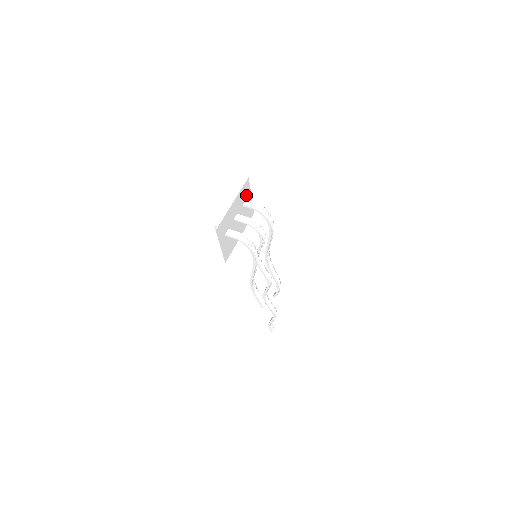
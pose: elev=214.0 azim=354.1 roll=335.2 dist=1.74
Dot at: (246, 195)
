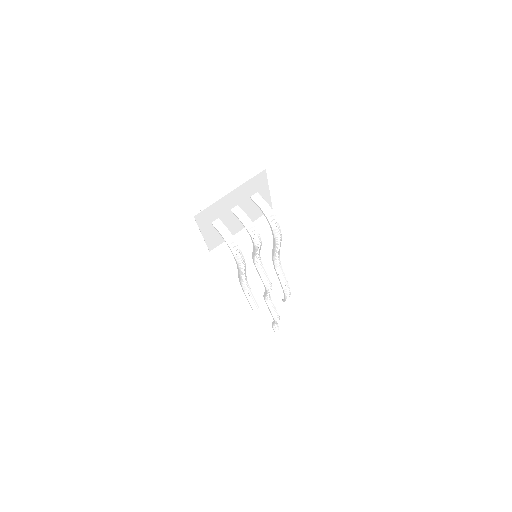
Dot at: (259, 187)
